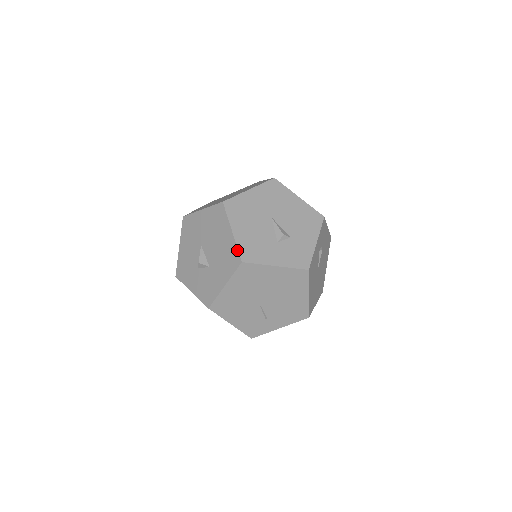
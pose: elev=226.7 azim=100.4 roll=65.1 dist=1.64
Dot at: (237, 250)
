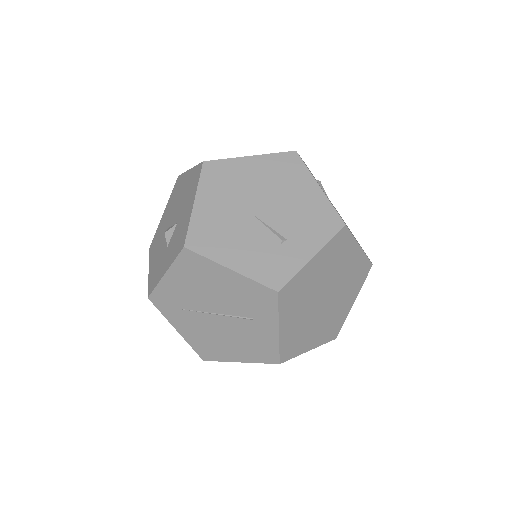
Dot at: (197, 166)
